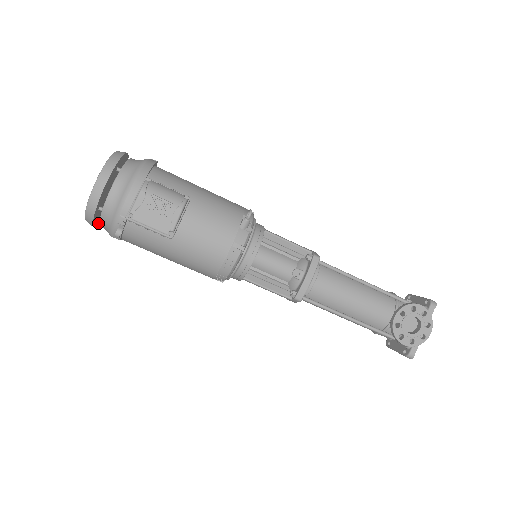
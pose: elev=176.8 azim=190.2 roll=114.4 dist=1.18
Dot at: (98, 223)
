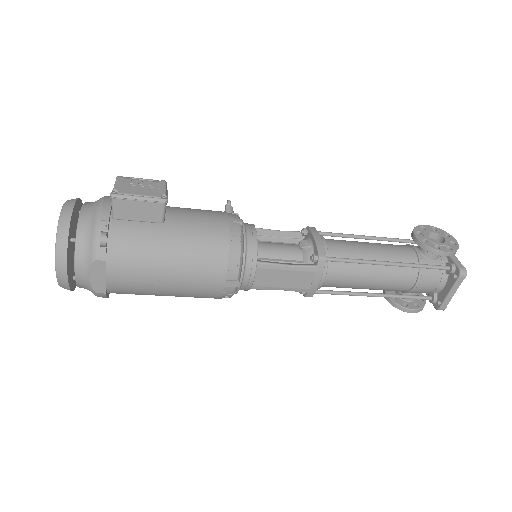
Dot at: (69, 283)
